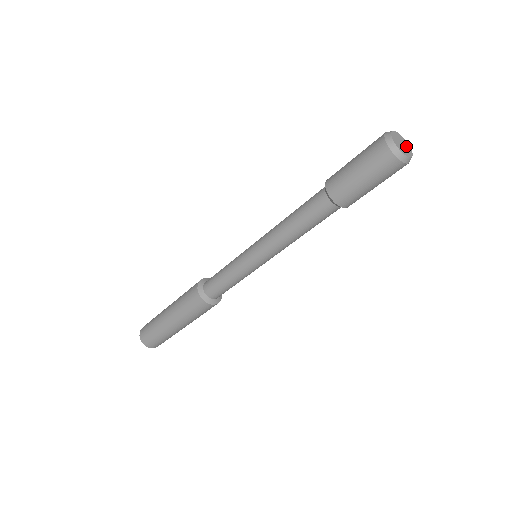
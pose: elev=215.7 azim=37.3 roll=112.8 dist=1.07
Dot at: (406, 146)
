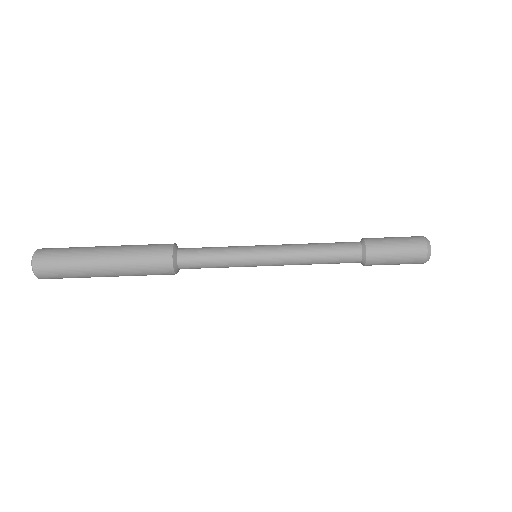
Dot at: occluded
